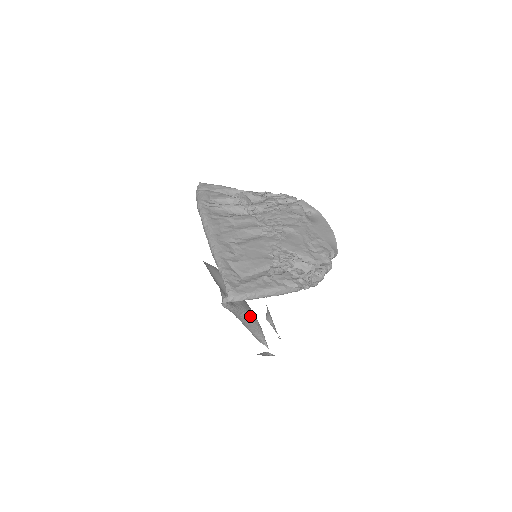
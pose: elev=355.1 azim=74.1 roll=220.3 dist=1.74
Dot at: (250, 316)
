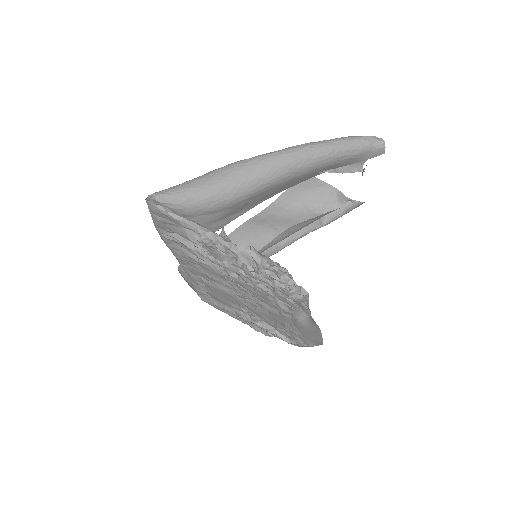
Dot at: occluded
